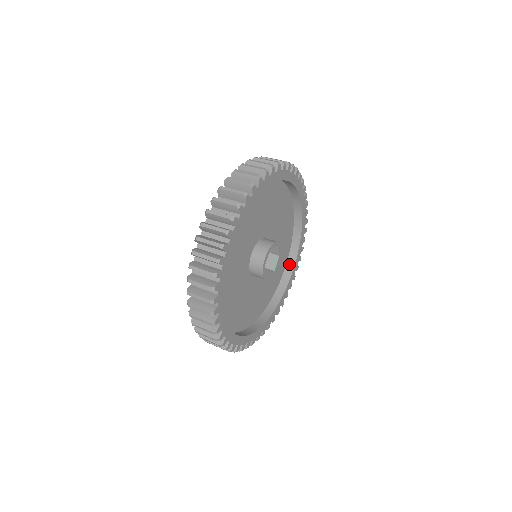
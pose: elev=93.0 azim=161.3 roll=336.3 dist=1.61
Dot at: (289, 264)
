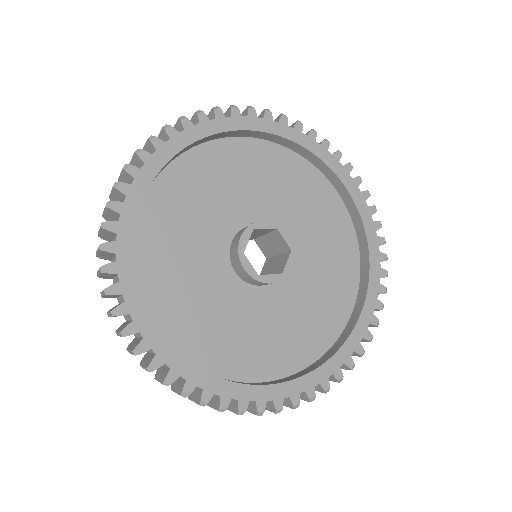
Dot at: (360, 297)
